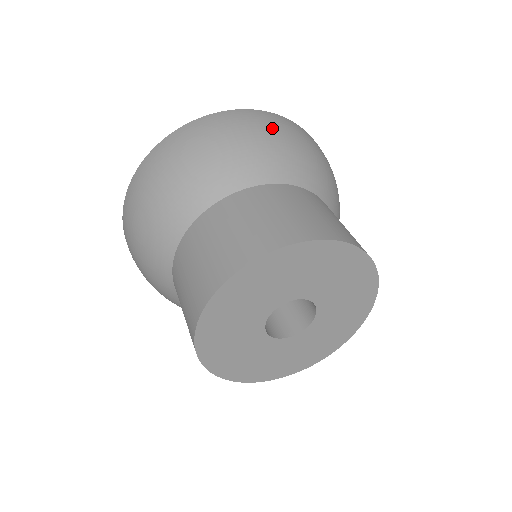
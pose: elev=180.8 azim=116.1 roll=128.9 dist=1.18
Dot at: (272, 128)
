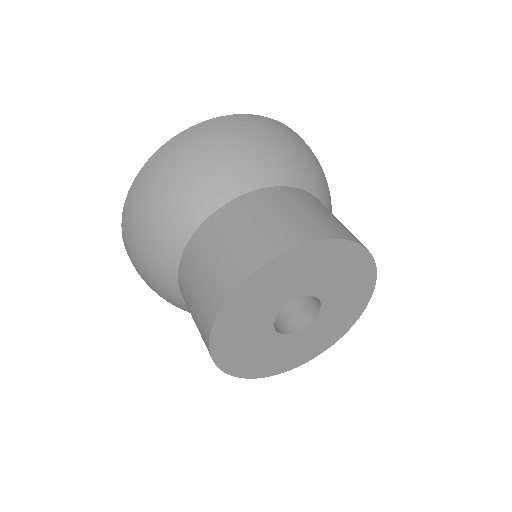
Dot at: (220, 138)
